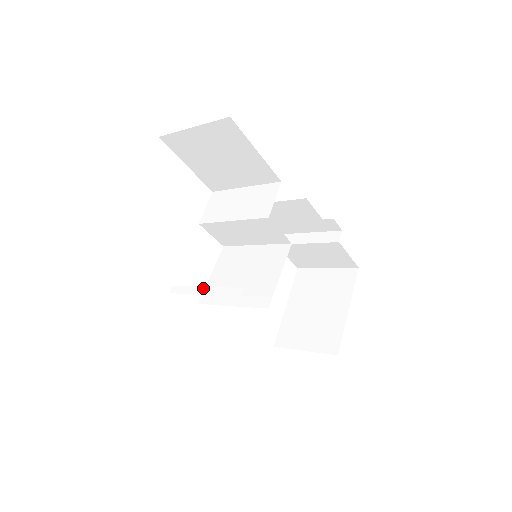
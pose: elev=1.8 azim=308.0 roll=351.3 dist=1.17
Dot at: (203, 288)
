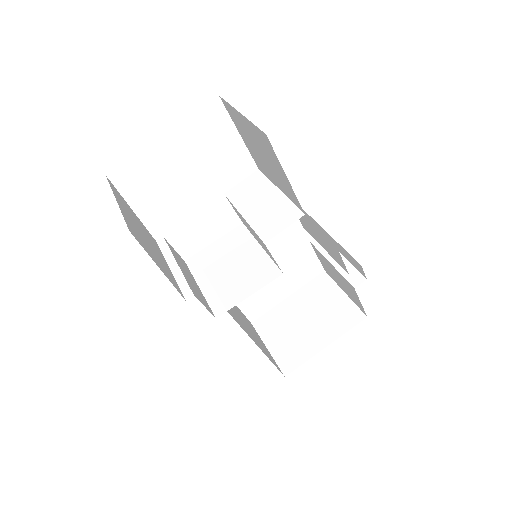
Dot at: (175, 263)
